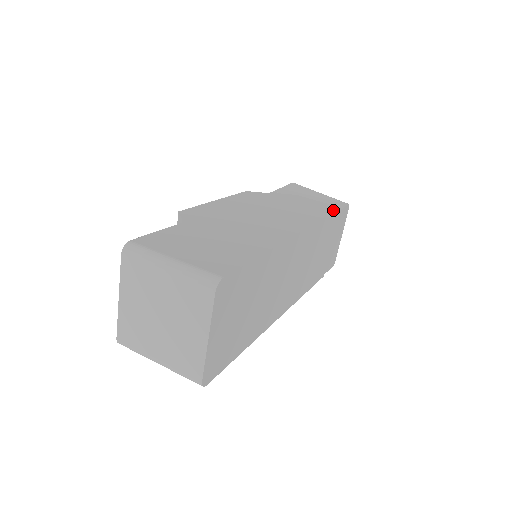
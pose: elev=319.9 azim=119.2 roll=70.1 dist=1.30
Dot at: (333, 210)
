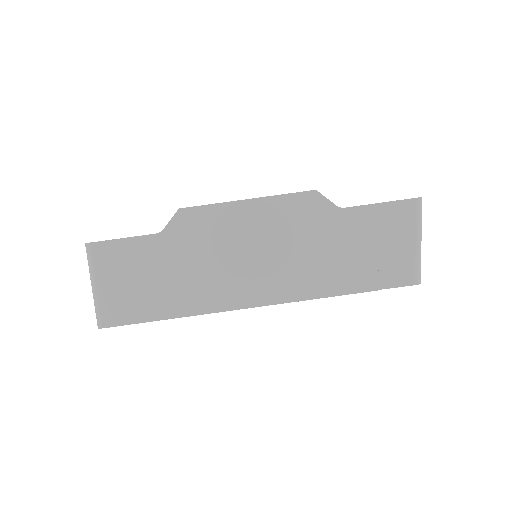
Dot at: (358, 290)
